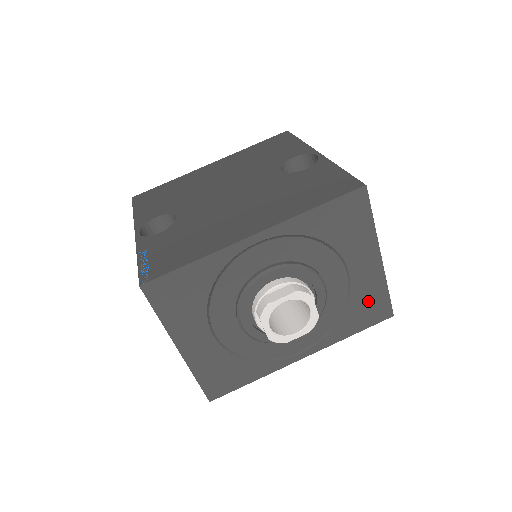
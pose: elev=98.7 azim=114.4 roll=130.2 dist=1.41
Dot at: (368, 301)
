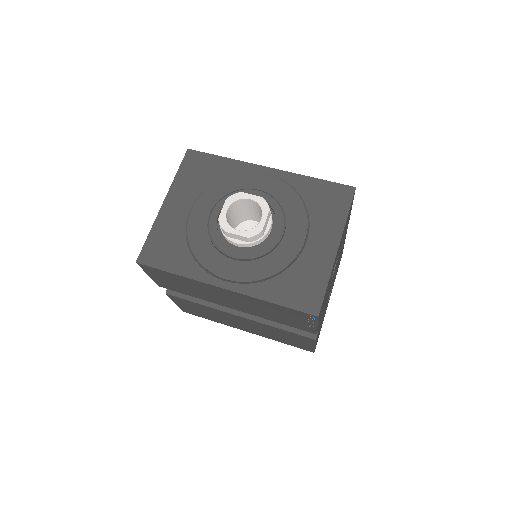
Dot at: (306, 280)
